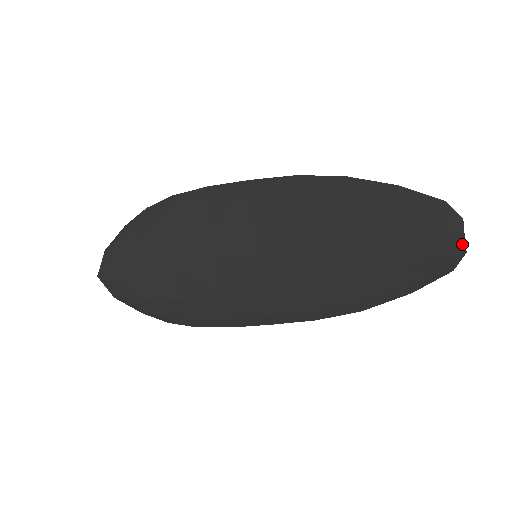
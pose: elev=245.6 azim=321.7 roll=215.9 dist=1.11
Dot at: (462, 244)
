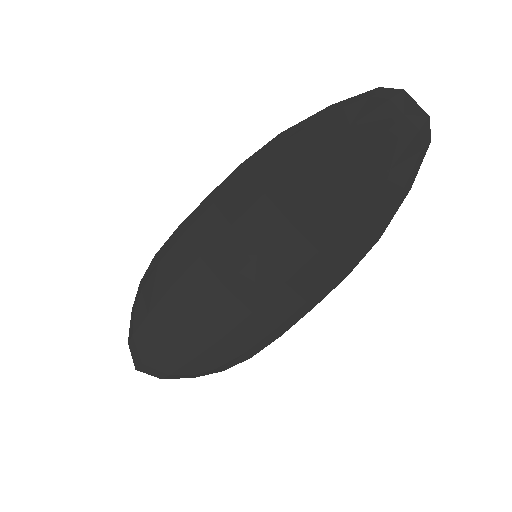
Dot at: (420, 112)
